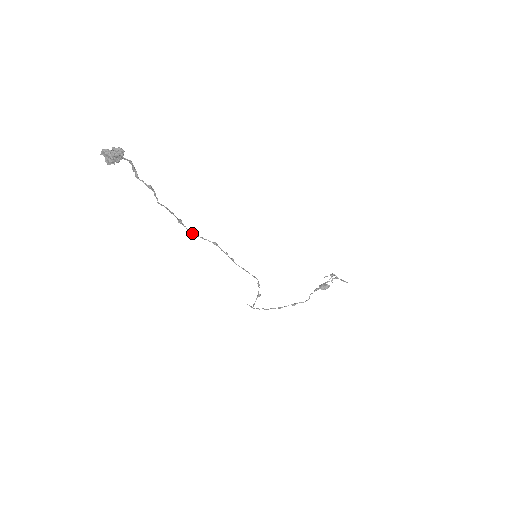
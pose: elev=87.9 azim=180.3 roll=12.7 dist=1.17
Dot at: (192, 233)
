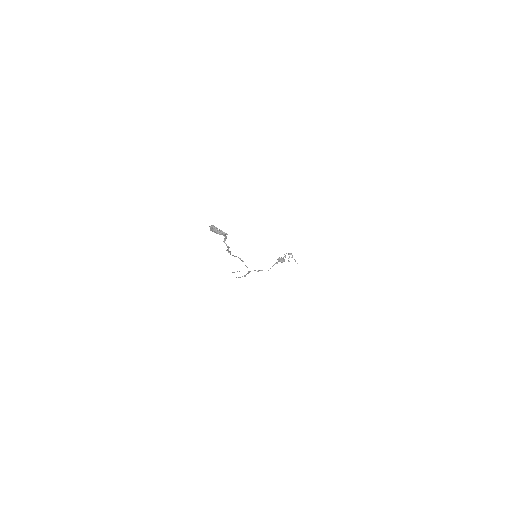
Dot at: occluded
